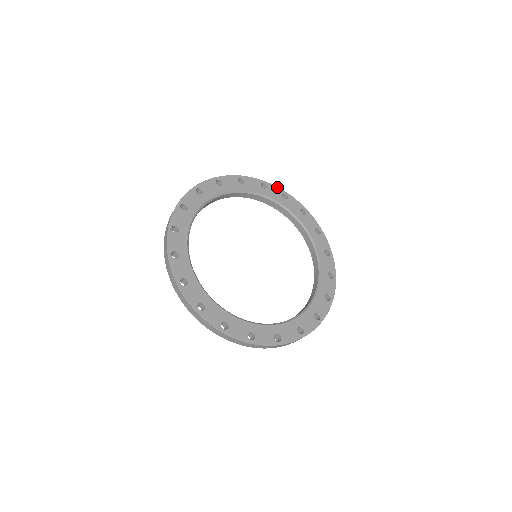
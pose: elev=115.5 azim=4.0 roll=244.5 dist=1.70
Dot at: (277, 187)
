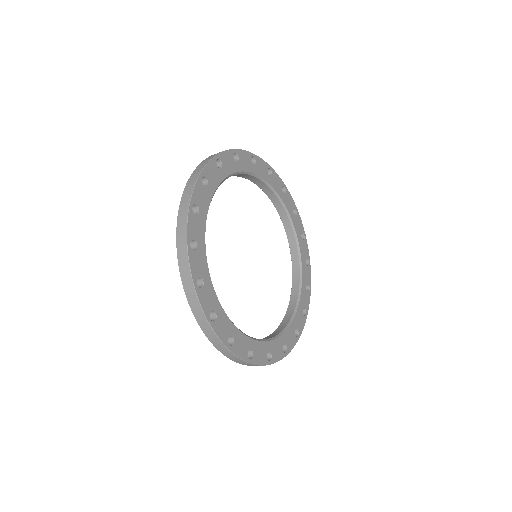
Dot at: (226, 151)
